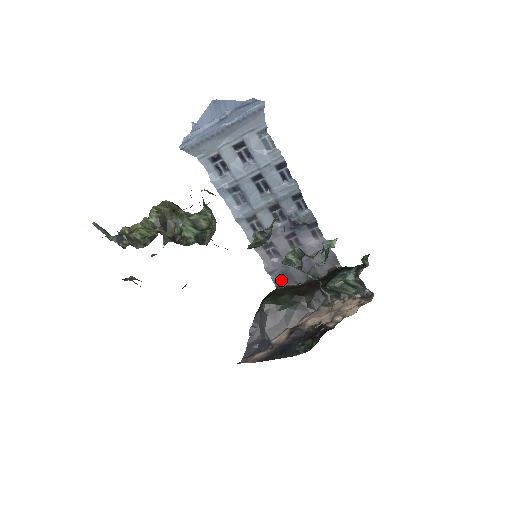
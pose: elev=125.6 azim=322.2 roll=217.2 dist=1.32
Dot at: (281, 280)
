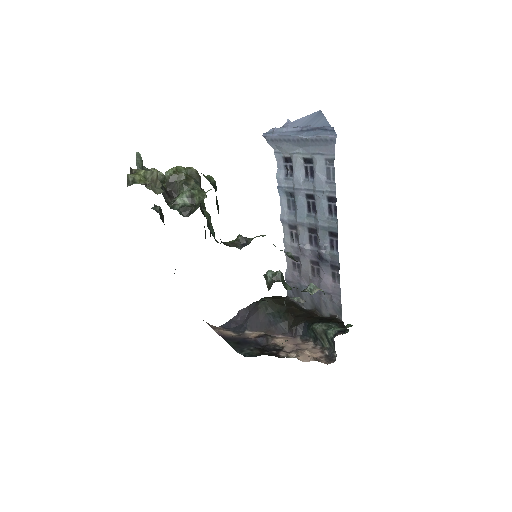
Dot at: (293, 293)
